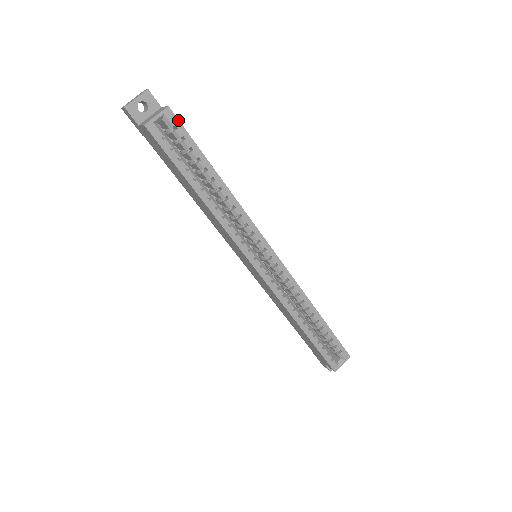
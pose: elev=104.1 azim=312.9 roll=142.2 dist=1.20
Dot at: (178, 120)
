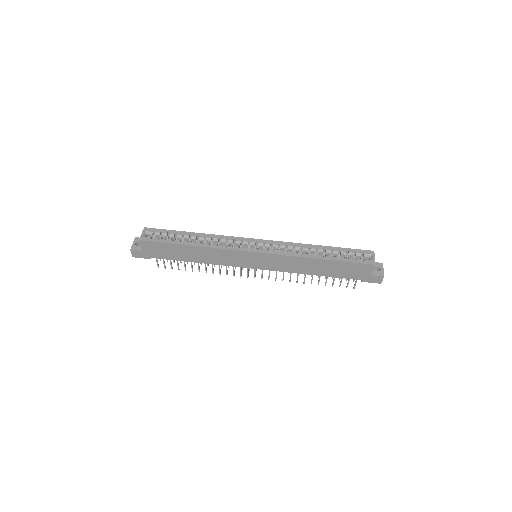
Dot at: (153, 229)
